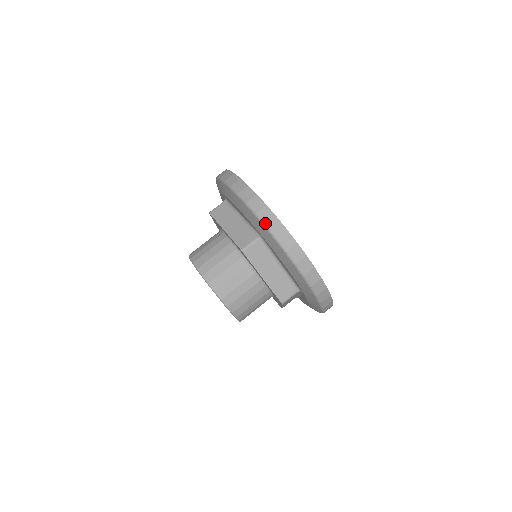
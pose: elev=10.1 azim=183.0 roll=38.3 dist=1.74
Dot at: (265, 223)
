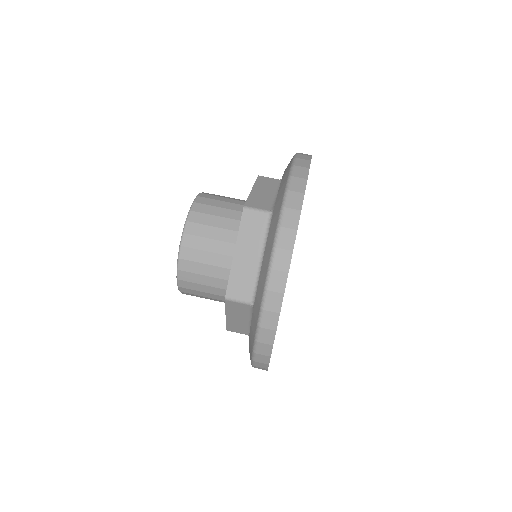
Dot at: (260, 325)
